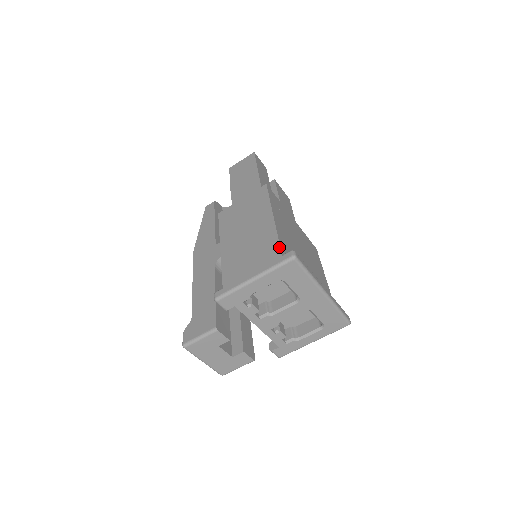
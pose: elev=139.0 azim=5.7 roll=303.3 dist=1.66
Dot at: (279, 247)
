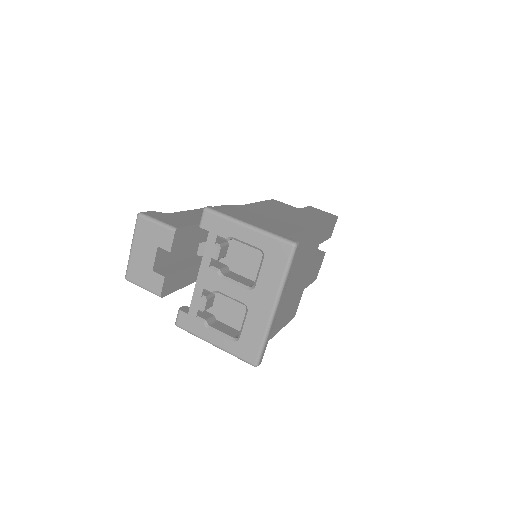
Dot at: (292, 233)
